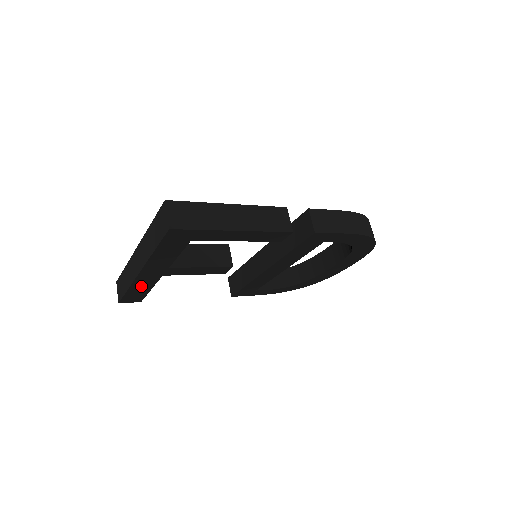
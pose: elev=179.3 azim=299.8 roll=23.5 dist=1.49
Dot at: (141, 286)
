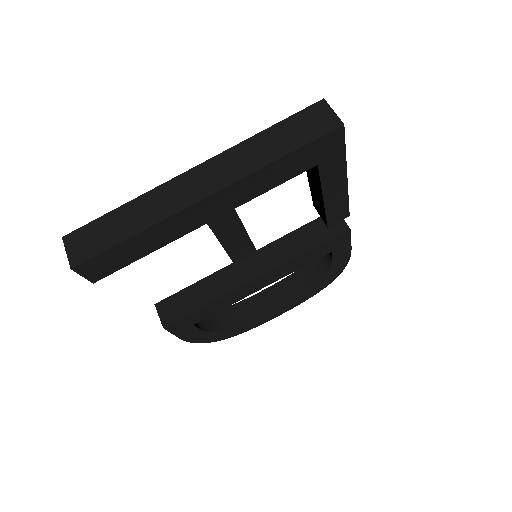
Dot at: (158, 235)
